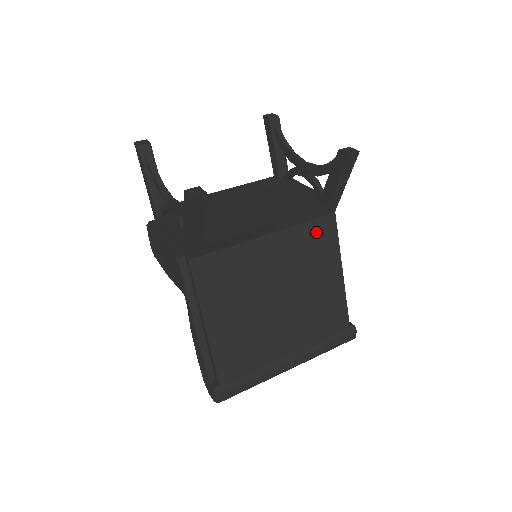
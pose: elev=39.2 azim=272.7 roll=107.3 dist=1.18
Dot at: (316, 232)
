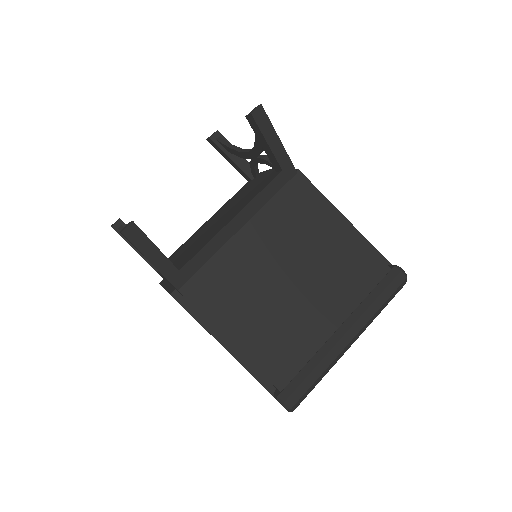
Dot at: (290, 200)
